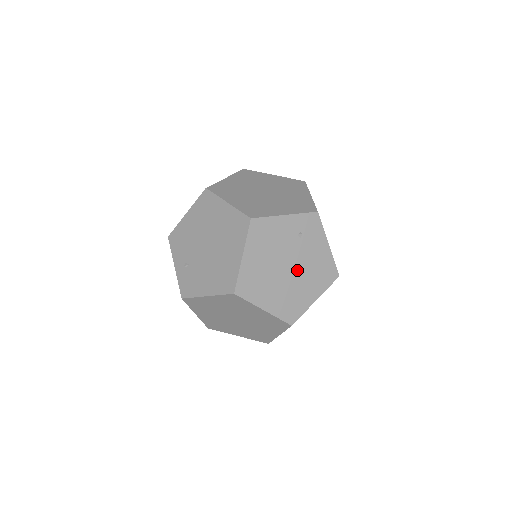
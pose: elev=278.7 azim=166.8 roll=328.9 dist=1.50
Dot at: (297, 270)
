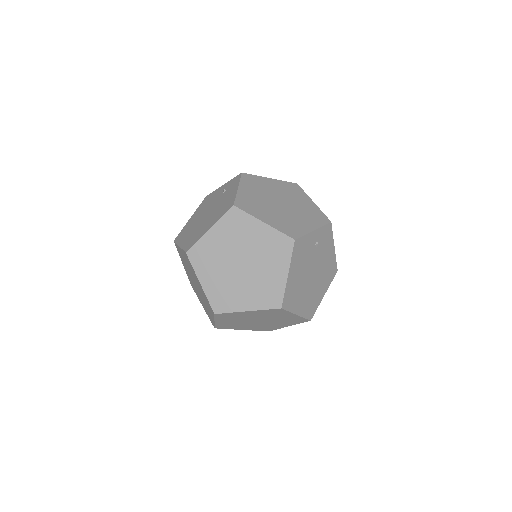
Dot at: (211, 214)
